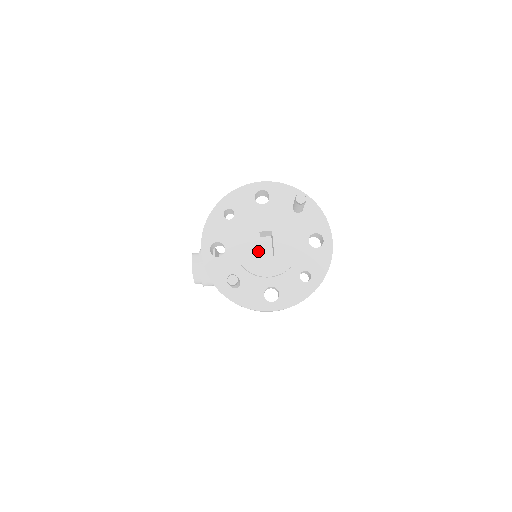
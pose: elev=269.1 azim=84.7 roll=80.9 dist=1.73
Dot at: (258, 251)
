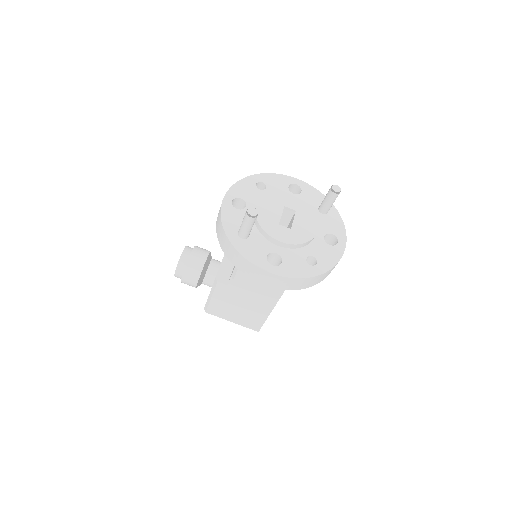
Dot at: (277, 218)
